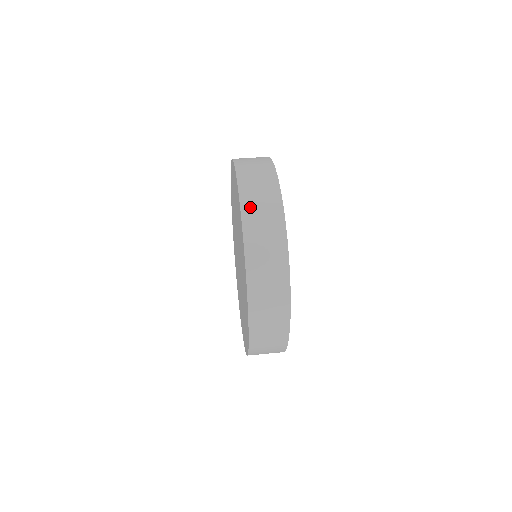
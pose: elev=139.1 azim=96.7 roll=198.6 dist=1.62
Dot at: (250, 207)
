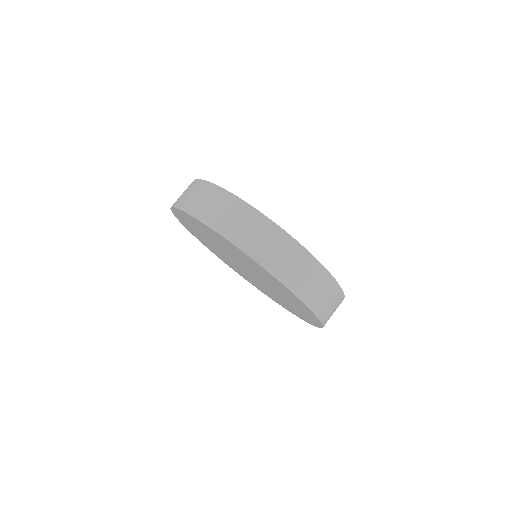
Dot at: (201, 211)
